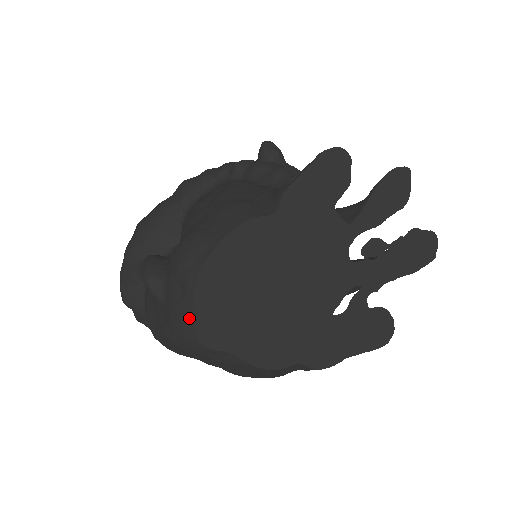
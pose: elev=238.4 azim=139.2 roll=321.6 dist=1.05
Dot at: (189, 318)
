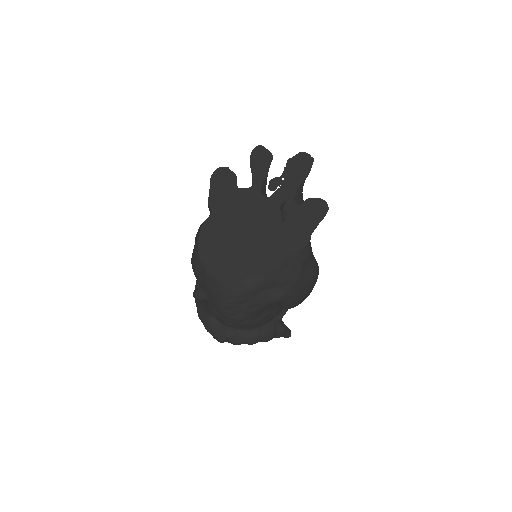
Dot at: (214, 282)
